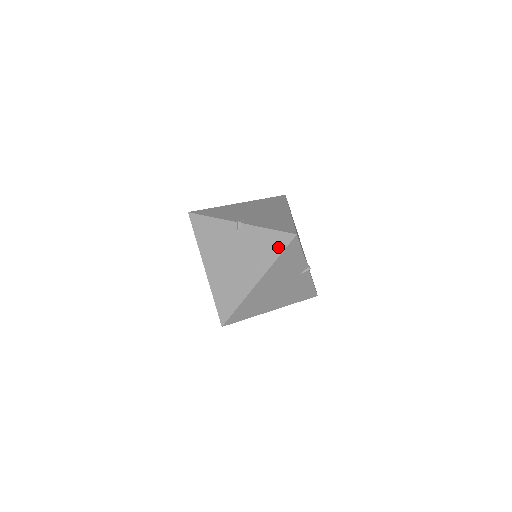
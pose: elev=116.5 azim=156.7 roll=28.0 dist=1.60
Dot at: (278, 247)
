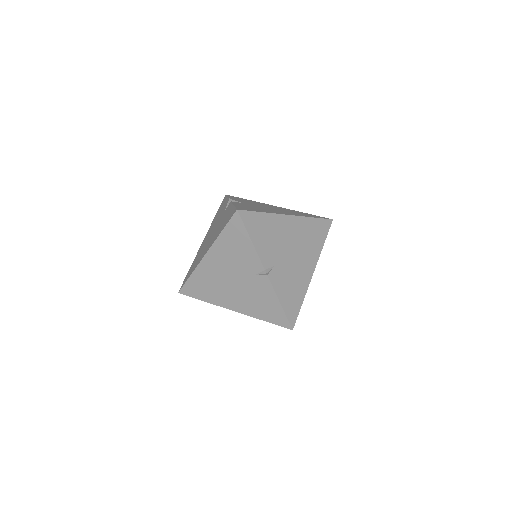
Dot at: (272, 318)
